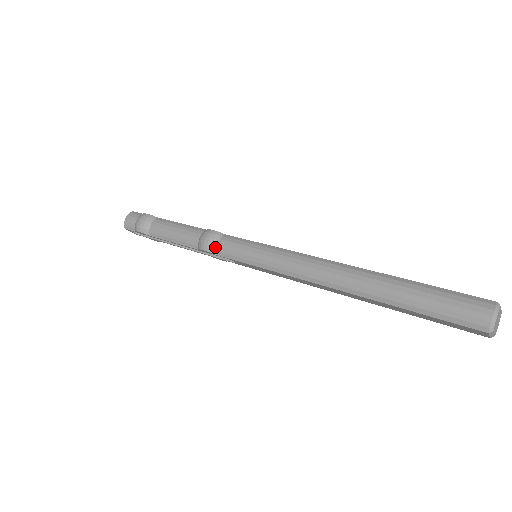
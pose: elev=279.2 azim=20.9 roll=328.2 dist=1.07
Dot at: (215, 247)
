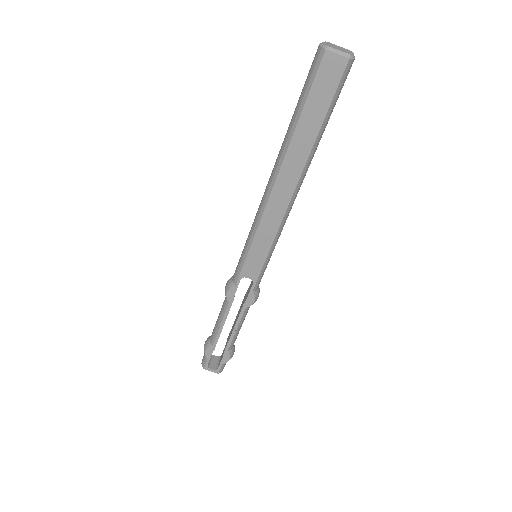
Dot at: (231, 282)
